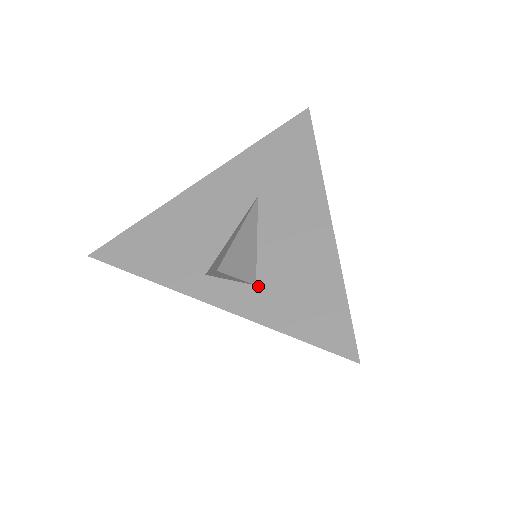
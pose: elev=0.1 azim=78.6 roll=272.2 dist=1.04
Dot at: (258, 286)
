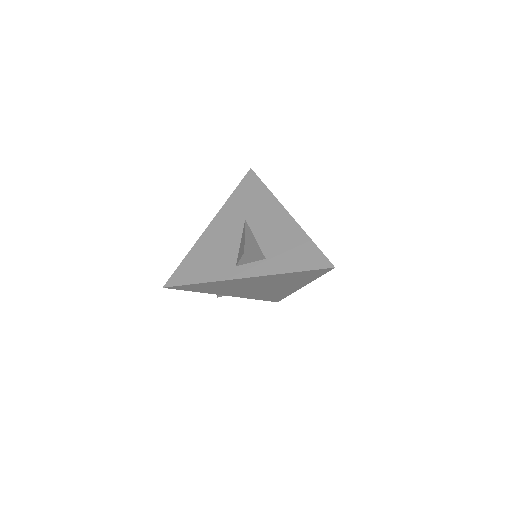
Dot at: (267, 259)
